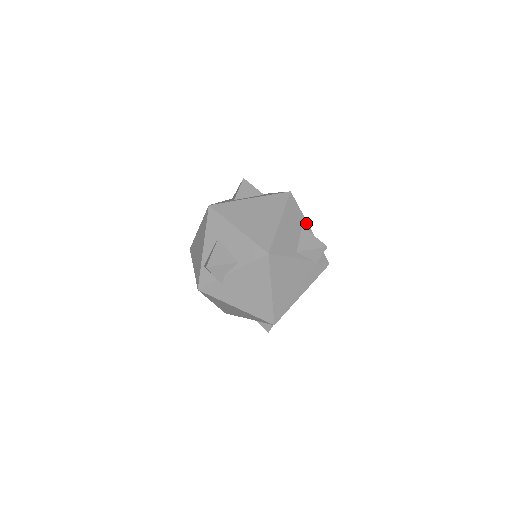
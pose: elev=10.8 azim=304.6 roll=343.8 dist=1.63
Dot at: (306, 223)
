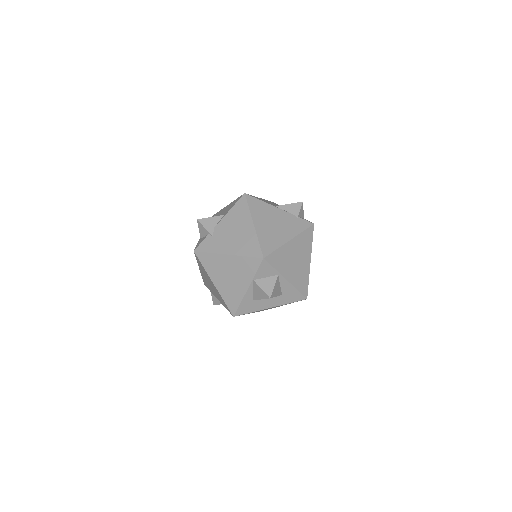
Dot at: occluded
